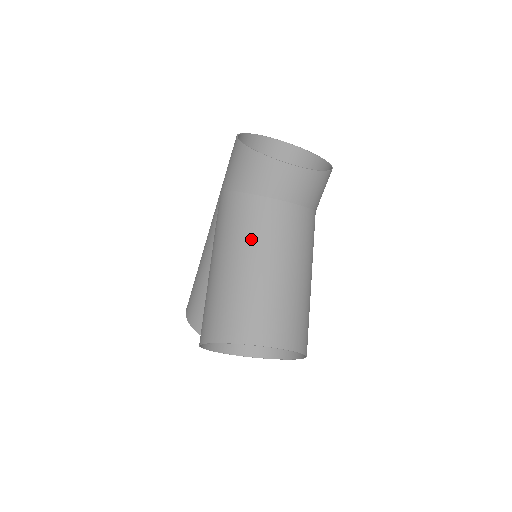
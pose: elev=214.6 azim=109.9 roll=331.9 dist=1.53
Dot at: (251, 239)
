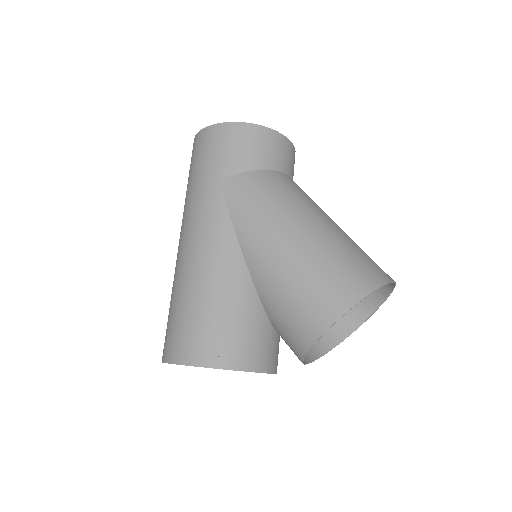
Dot at: (309, 203)
